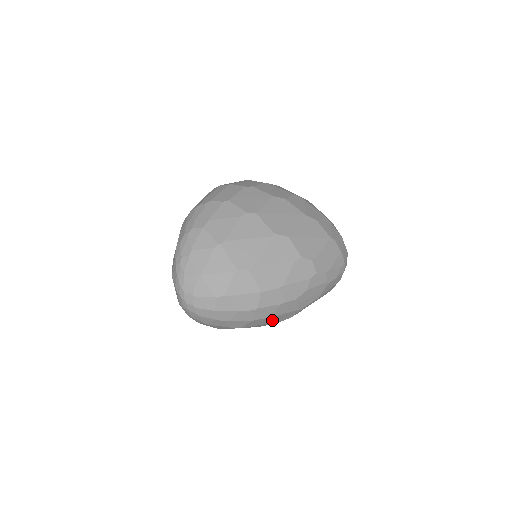
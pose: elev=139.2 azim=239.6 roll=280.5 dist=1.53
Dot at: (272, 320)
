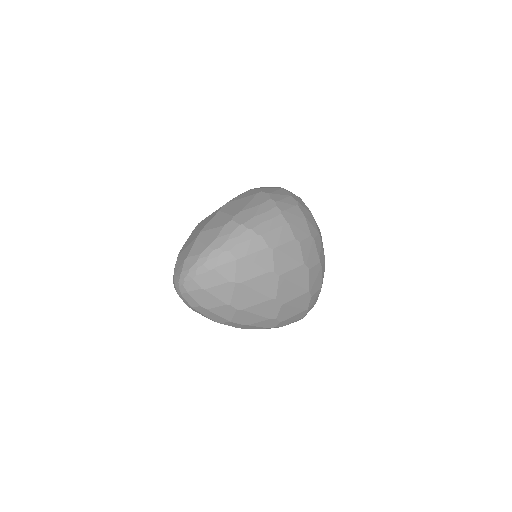
Dot at: occluded
